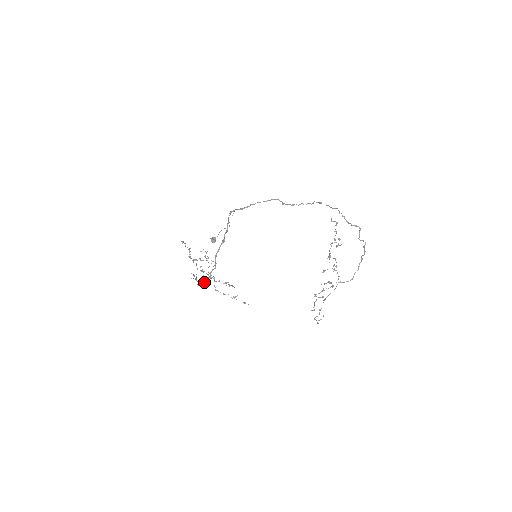
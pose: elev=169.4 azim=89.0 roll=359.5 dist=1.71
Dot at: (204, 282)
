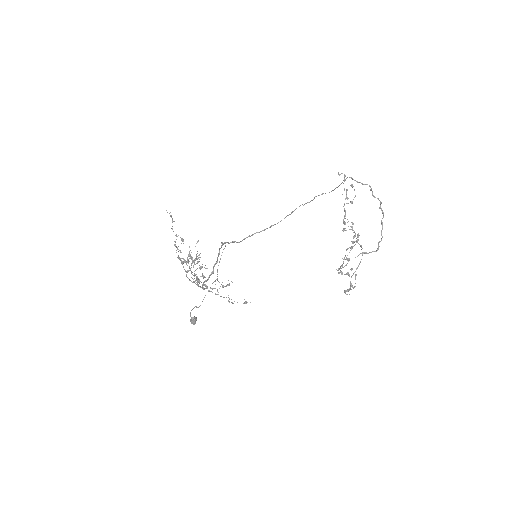
Dot at: (190, 280)
